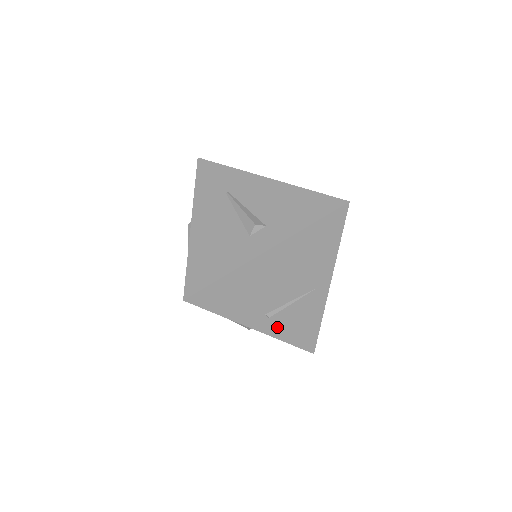
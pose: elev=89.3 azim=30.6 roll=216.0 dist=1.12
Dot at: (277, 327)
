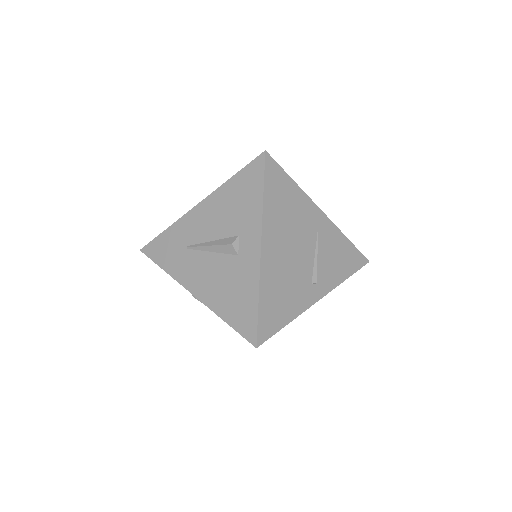
Dot at: (328, 280)
